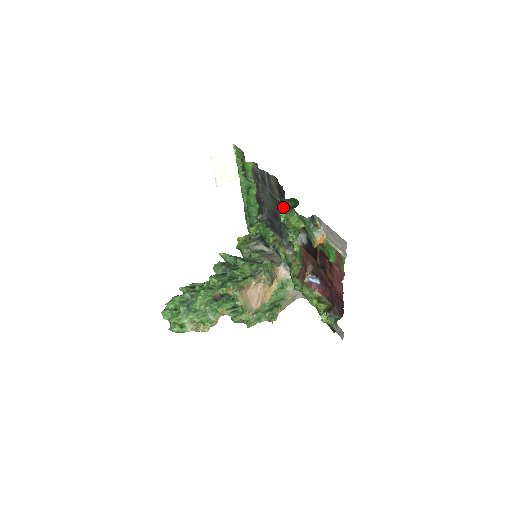
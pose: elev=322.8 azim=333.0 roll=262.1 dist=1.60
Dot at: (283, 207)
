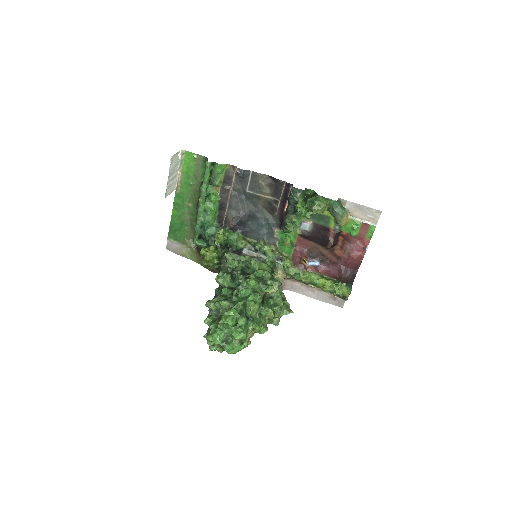
Dot at: (298, 198)
